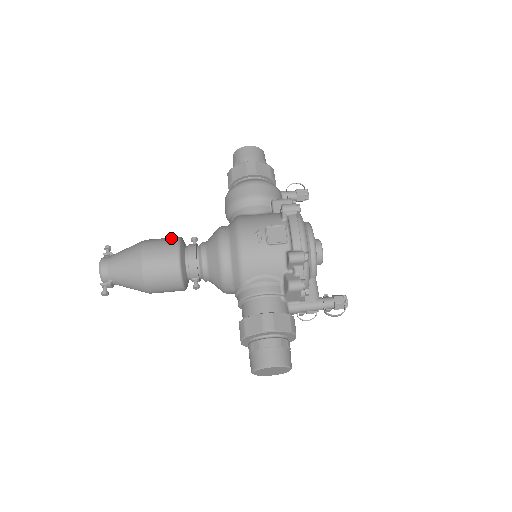
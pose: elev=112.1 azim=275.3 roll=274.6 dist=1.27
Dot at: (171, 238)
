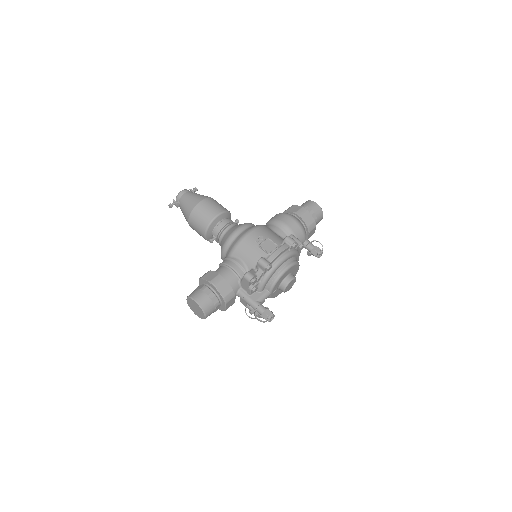
Dot at: occluded
